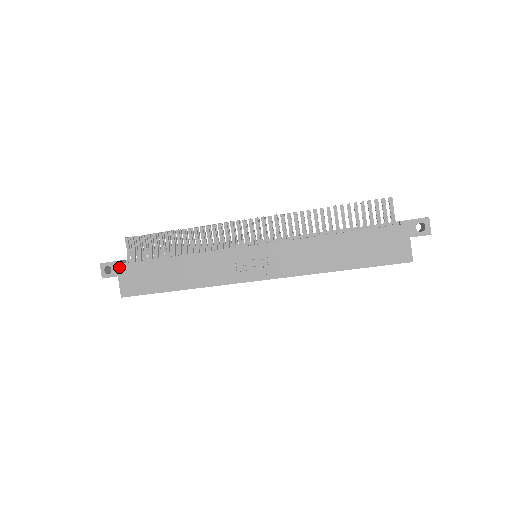
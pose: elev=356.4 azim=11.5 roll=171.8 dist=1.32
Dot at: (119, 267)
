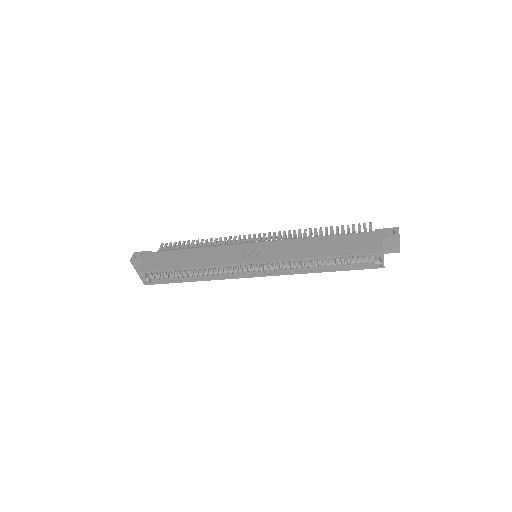
Dot at: (147, 254)
